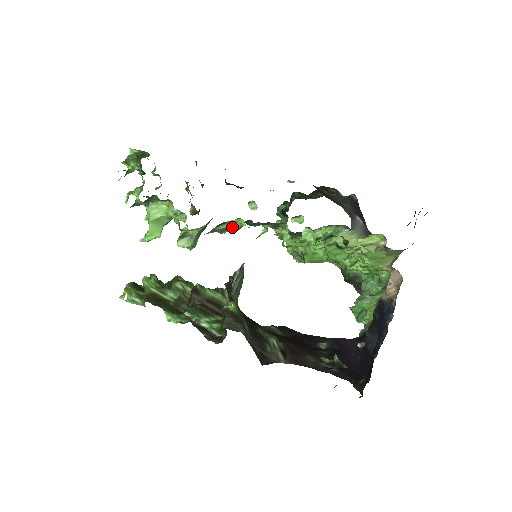
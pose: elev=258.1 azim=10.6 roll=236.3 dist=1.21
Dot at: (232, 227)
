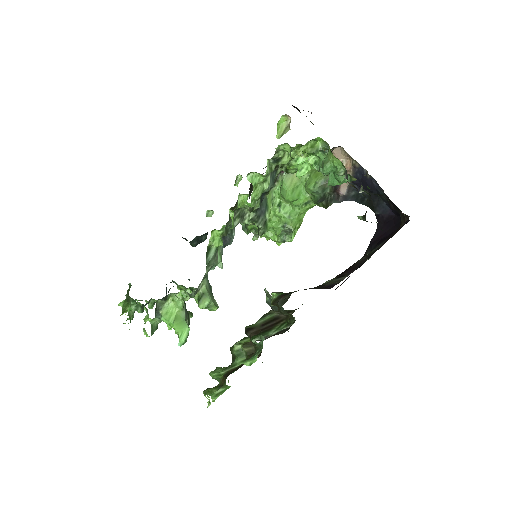
Dot at: (215, 245)
